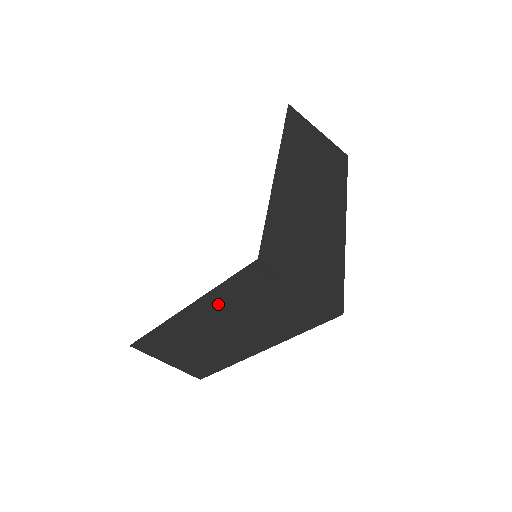
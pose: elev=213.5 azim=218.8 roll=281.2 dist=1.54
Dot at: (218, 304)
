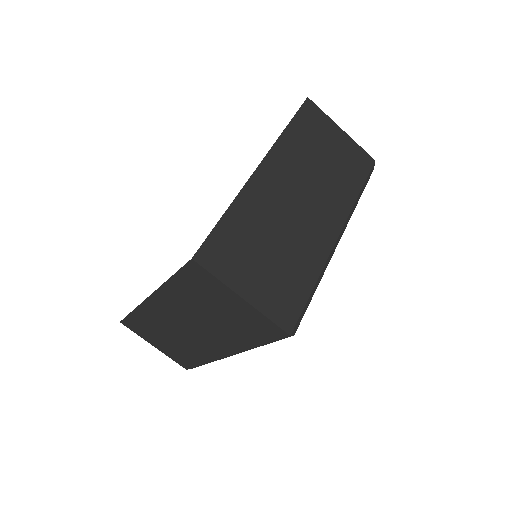
Dot at: (175, 298)
